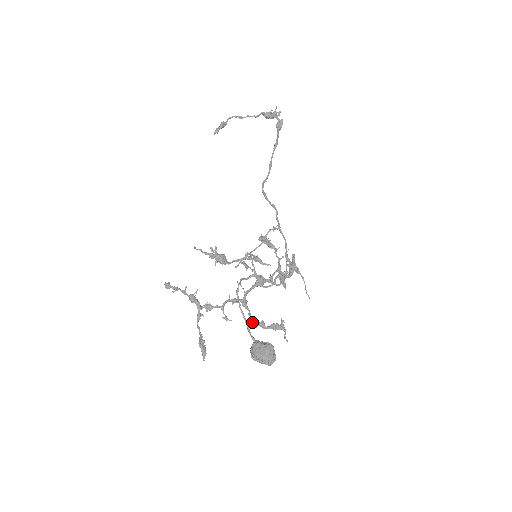
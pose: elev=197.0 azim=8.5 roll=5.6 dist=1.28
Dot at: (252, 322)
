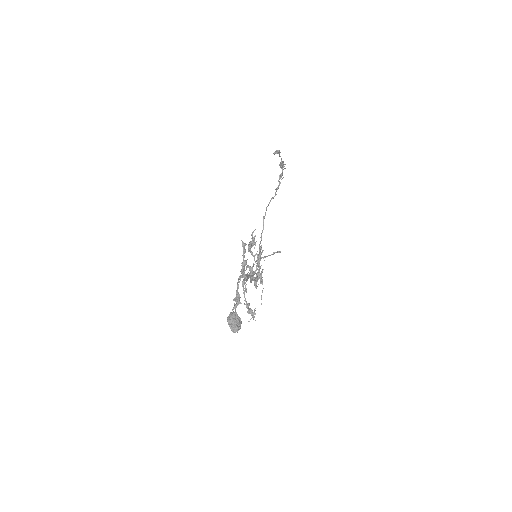
Dot at: (245, 300)
